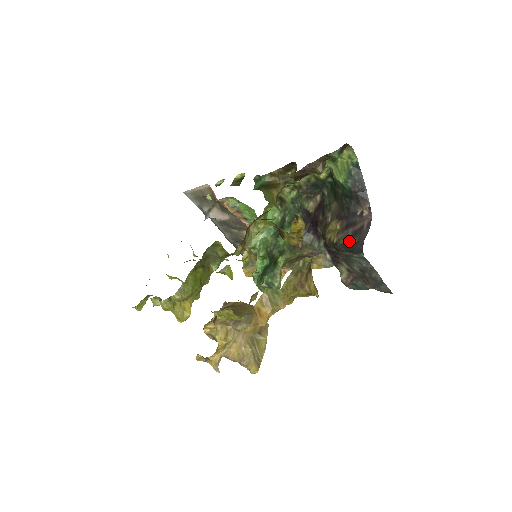
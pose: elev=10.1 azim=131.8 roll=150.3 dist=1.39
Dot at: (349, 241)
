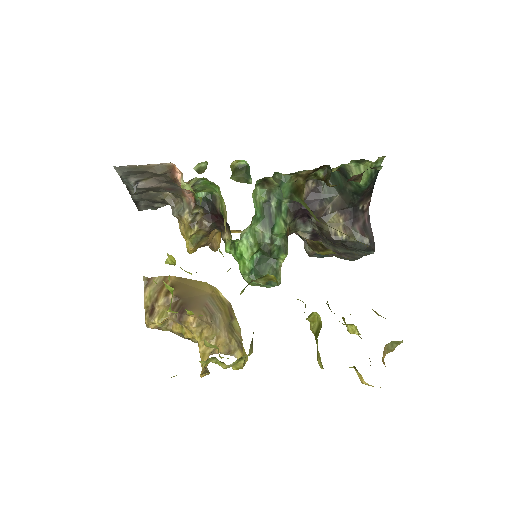
Dot at: (360, 240)
